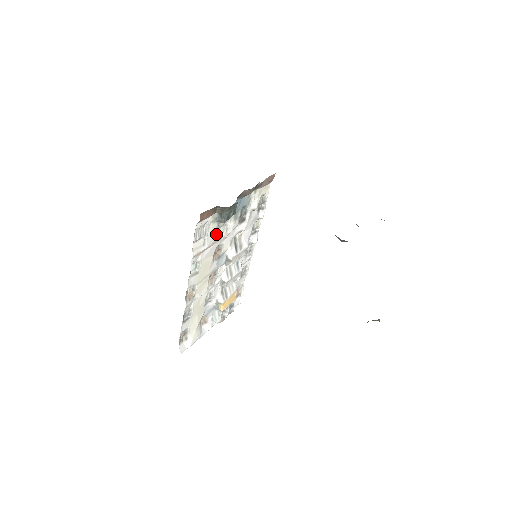
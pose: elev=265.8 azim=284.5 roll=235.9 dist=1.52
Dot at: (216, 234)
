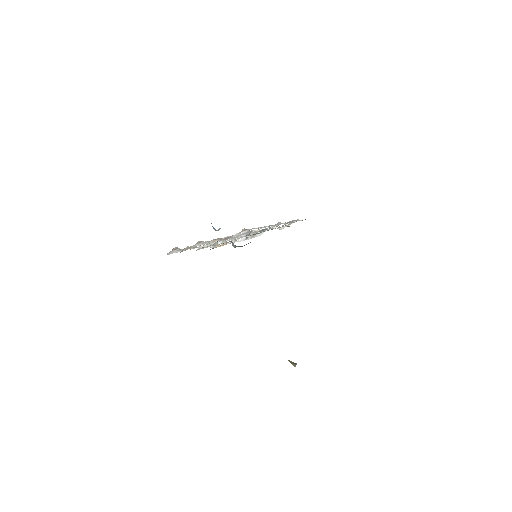
Dot at: (228, 240)
